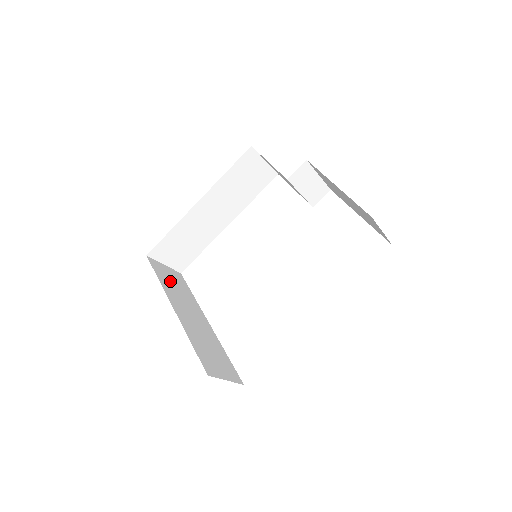
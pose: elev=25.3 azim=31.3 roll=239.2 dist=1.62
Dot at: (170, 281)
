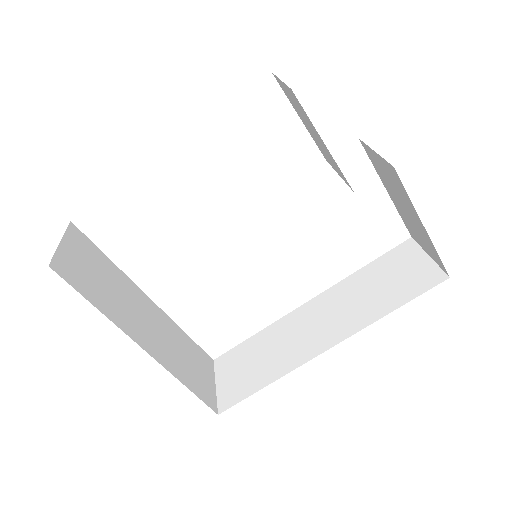
Dot at: (95, 281)
